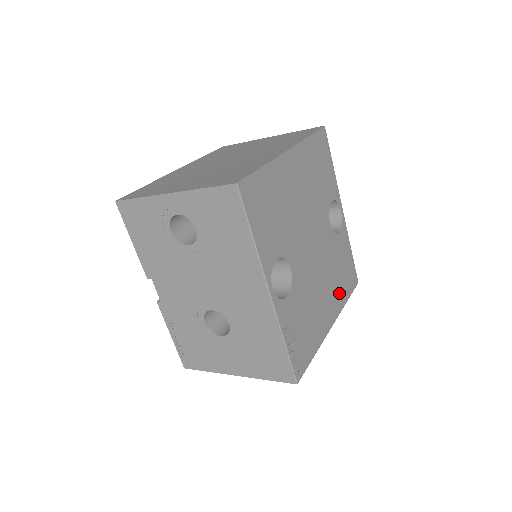
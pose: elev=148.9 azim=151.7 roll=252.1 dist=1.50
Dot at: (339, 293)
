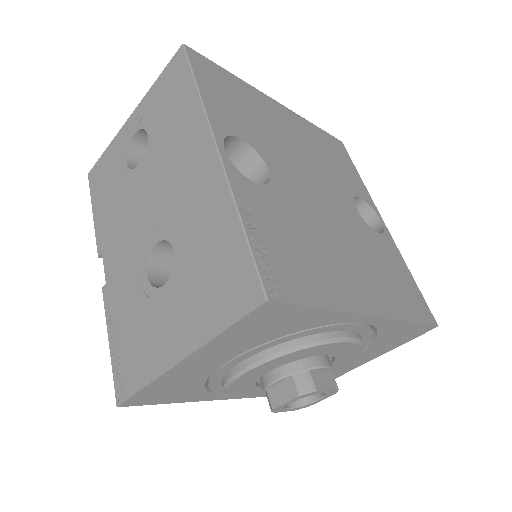
Dot at: (388, 294)
